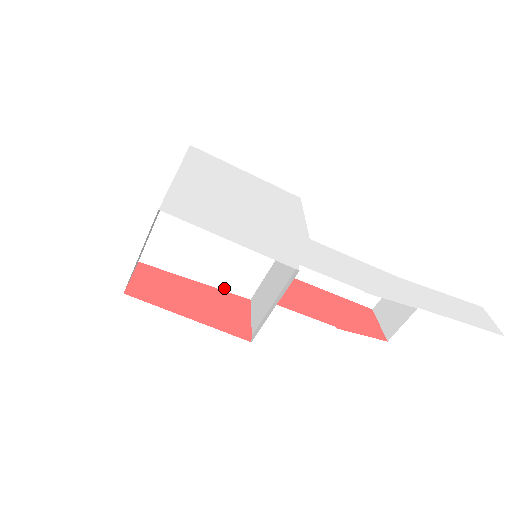
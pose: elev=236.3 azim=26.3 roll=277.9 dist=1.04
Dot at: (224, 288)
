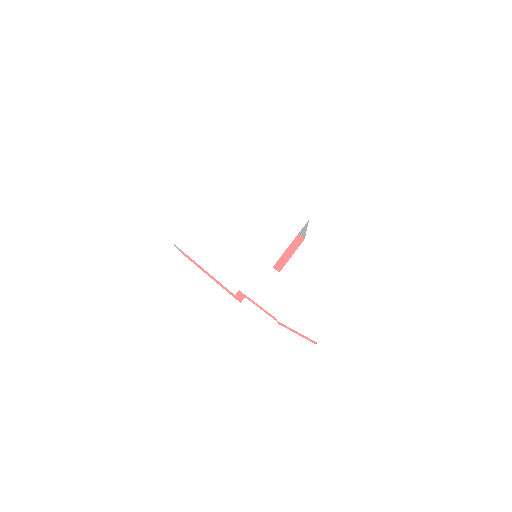
Dot at: occluded
